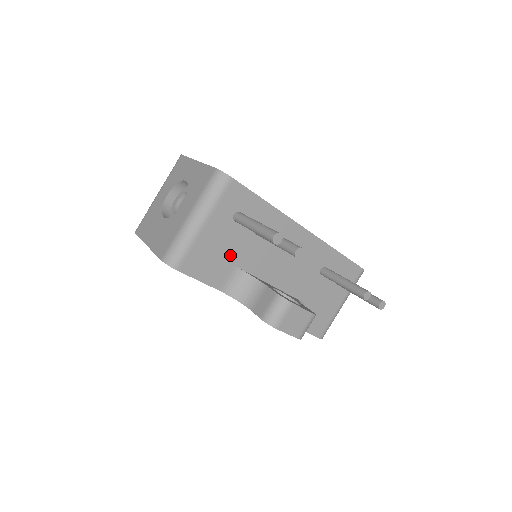
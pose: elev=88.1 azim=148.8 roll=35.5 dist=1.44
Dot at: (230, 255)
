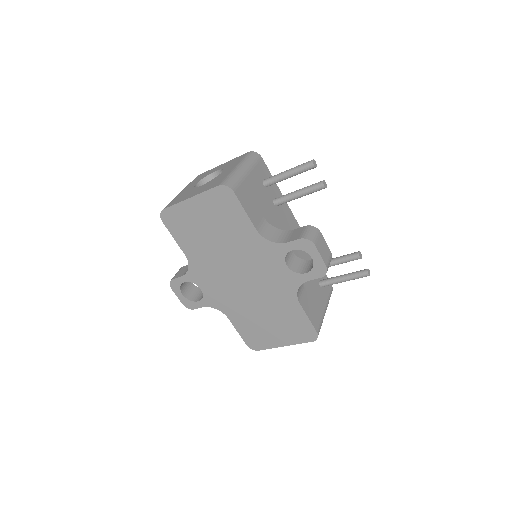
Dot at: (261, 207)
